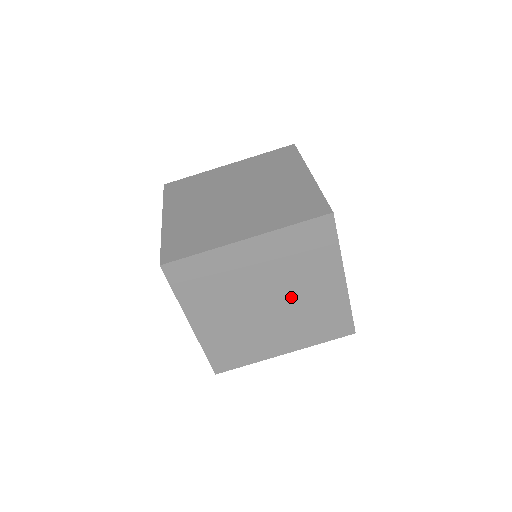
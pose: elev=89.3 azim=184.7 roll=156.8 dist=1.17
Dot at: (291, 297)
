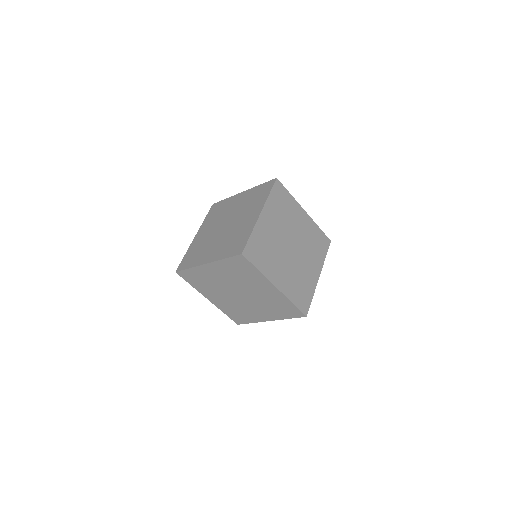
Dot at: (296, 236)
